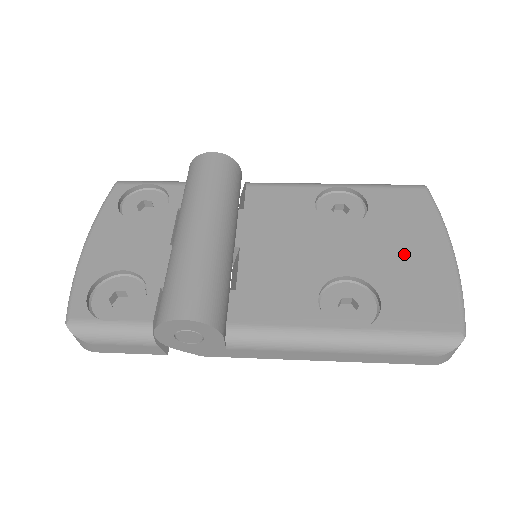
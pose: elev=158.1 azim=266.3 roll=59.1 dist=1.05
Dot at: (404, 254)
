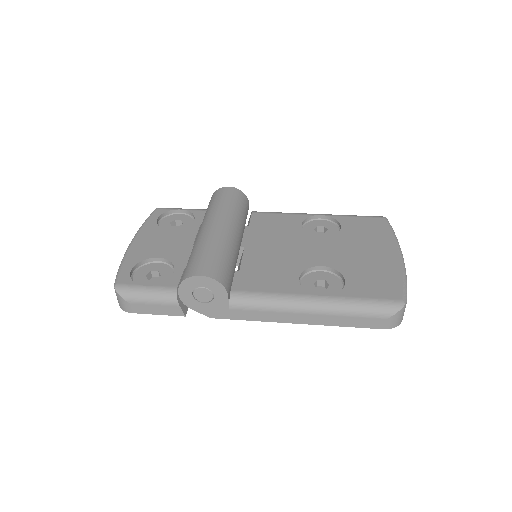
Dot at: (365, 255)
